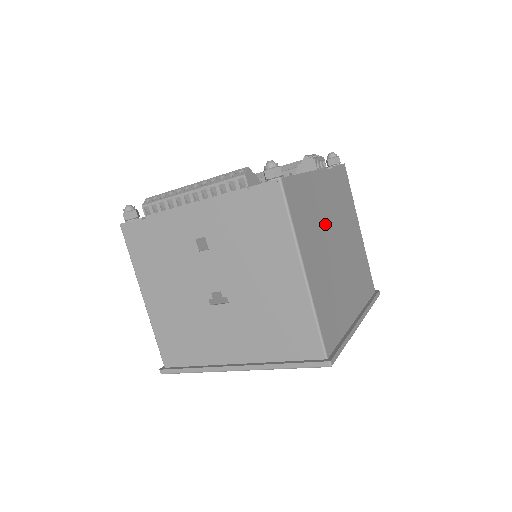
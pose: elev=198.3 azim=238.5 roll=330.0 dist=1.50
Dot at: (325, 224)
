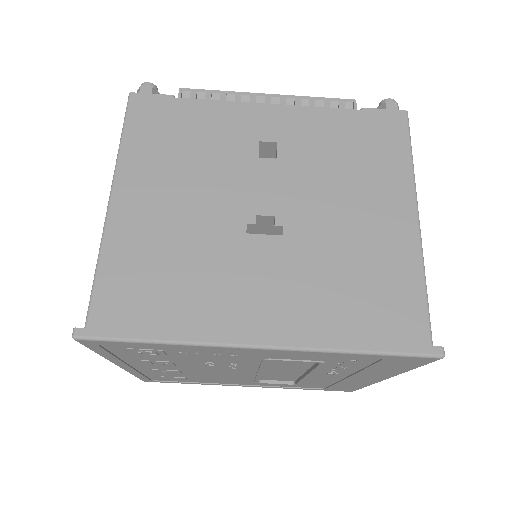
Dot at: occluded
